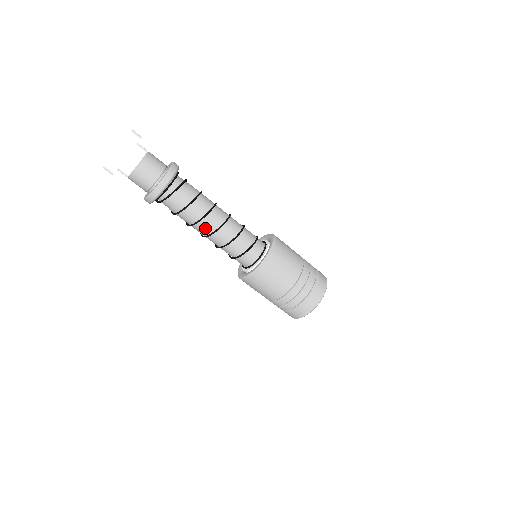
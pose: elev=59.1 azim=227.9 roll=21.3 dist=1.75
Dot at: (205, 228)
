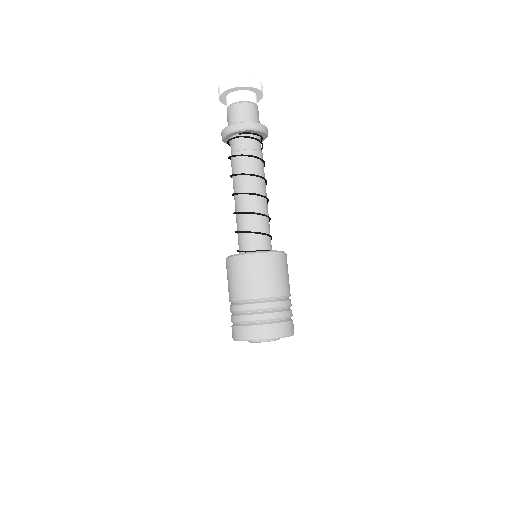
Dot at: (260, 187)
